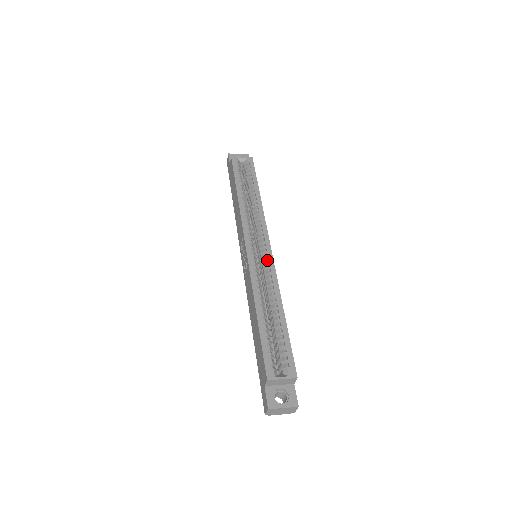
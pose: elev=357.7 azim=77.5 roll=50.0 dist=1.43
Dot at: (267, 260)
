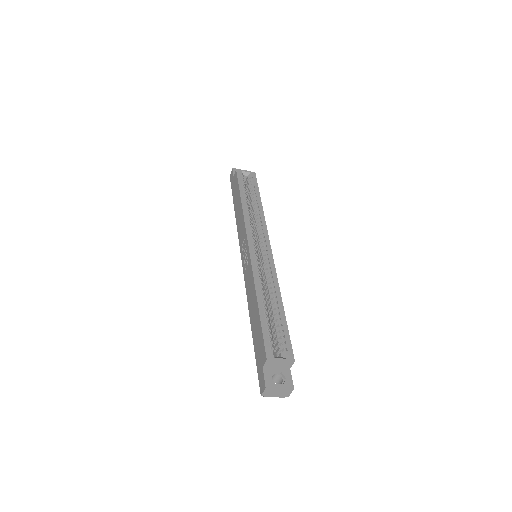
Dot at: (267, 259)
